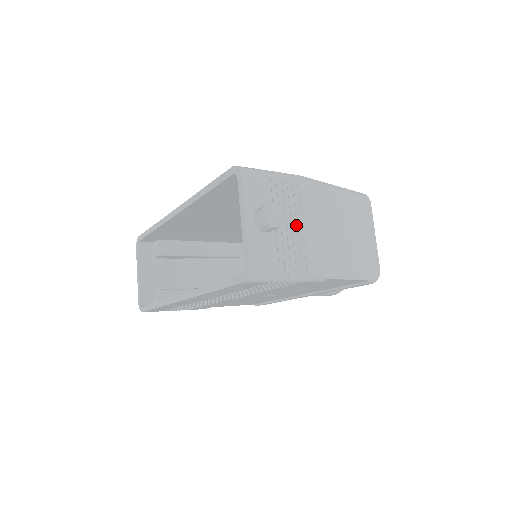
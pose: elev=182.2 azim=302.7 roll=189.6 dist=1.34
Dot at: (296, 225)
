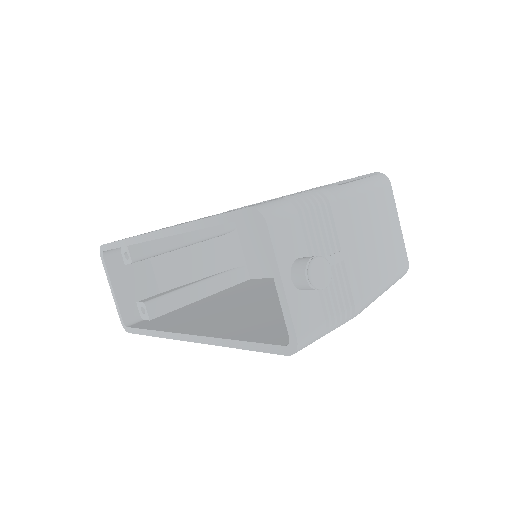
Dot at: (334, 262)
